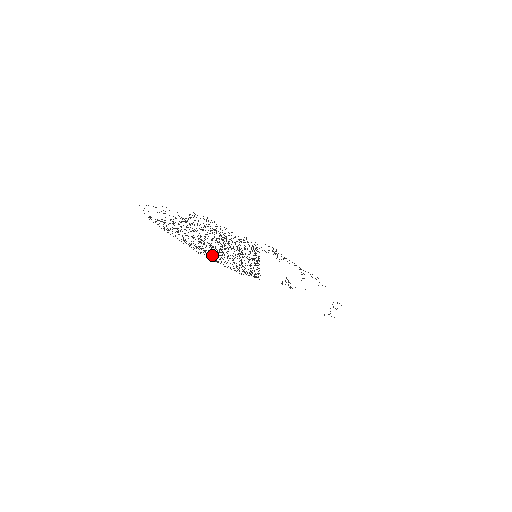
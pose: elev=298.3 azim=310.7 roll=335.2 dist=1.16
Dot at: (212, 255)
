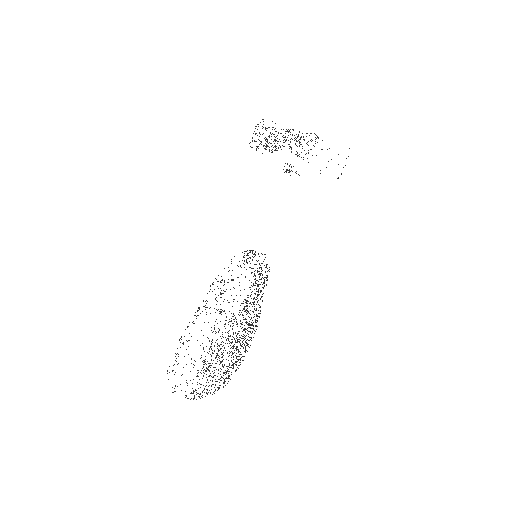
Dot at: occluded
